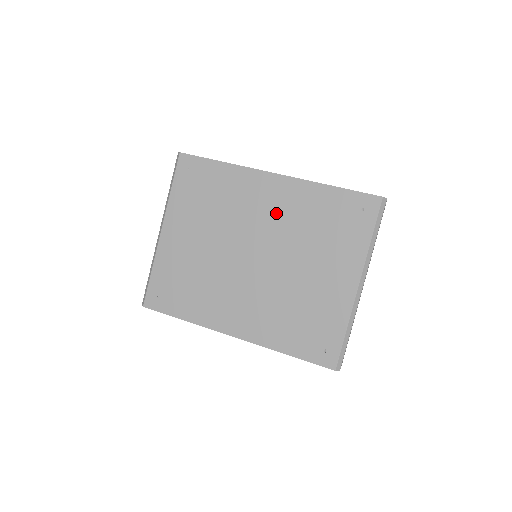
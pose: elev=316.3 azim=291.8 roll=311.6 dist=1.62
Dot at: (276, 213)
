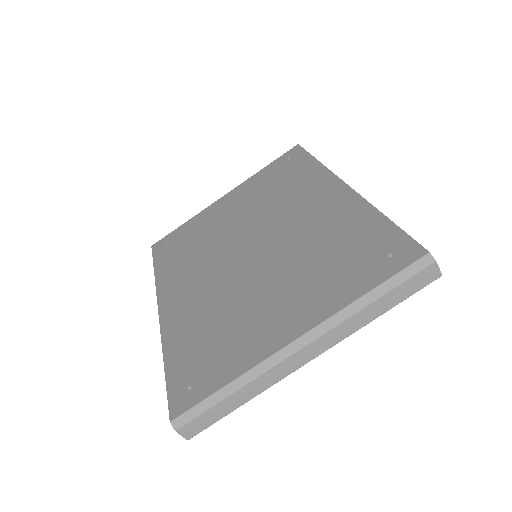
Dot at: (308, 219)
